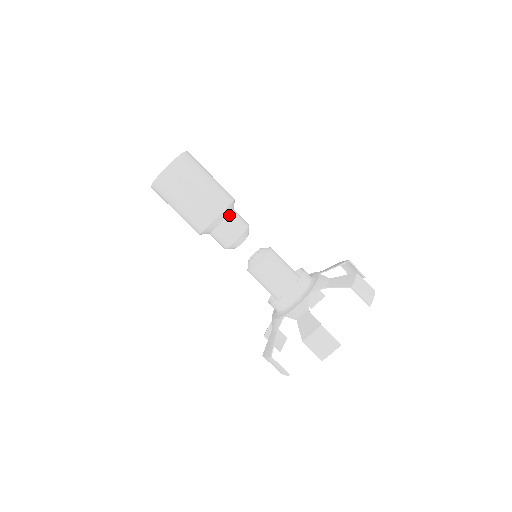
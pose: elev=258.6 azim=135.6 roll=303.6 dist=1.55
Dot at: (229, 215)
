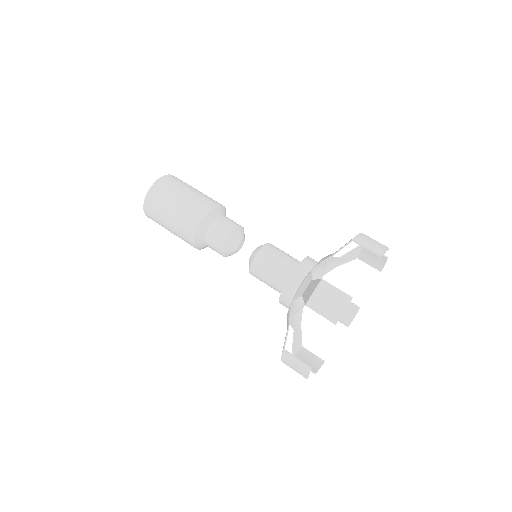
Dot at: occluded
